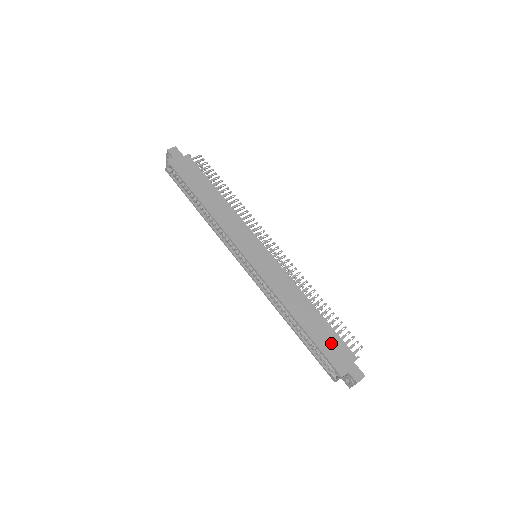
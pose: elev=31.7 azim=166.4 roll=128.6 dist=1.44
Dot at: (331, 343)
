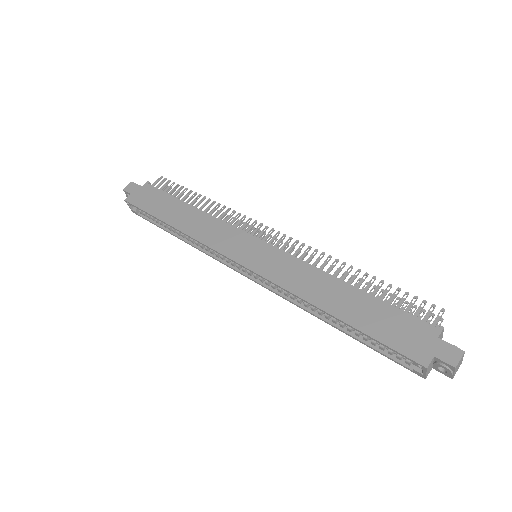
Dot at: (391, 324)
